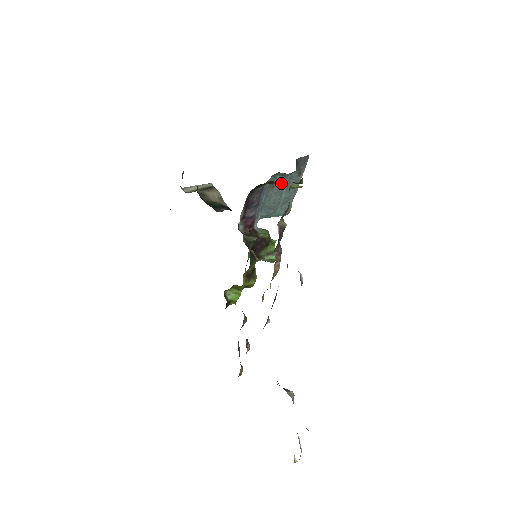
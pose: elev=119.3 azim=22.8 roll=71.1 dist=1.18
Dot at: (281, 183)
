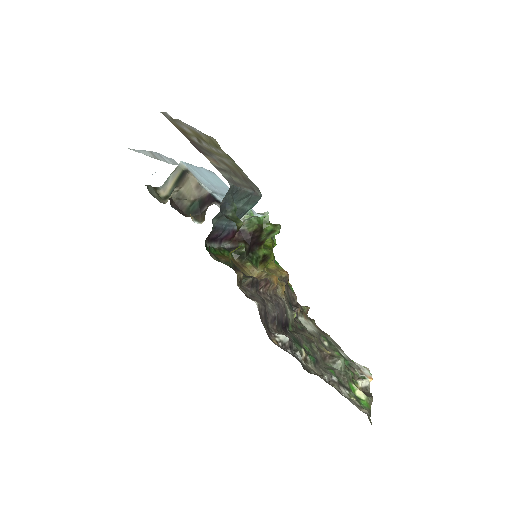
Dot at: occluded
